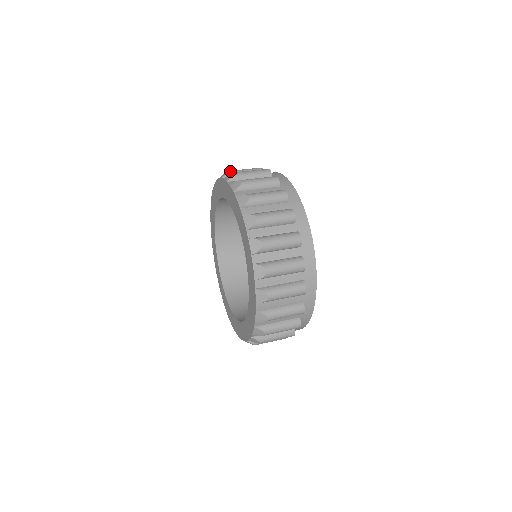
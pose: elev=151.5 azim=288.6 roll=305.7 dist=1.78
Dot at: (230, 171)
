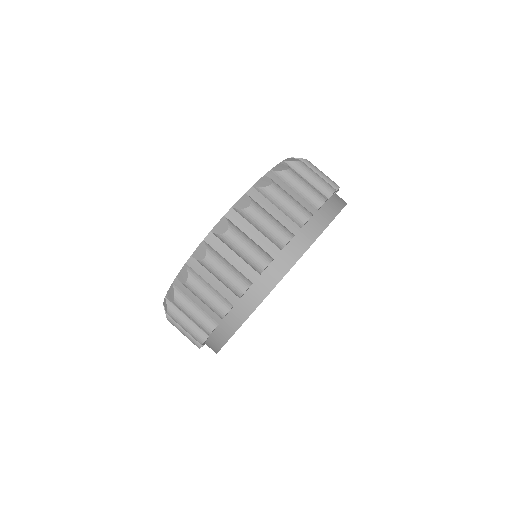
Dot at: (270, 188)
